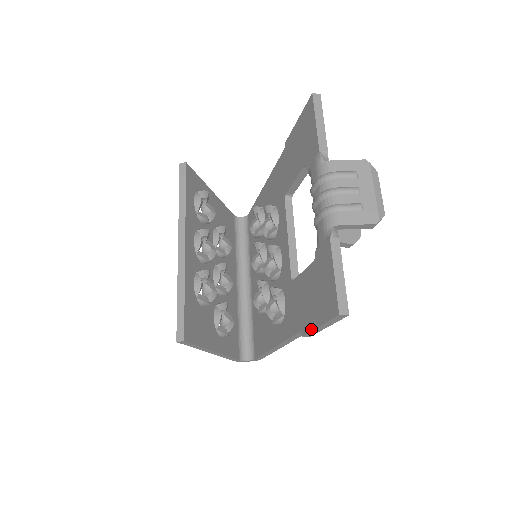
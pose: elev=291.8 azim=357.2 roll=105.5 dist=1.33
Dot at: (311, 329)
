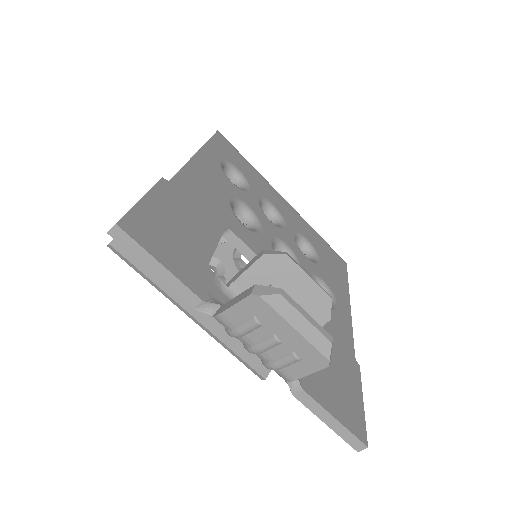
Dot at: occluded
